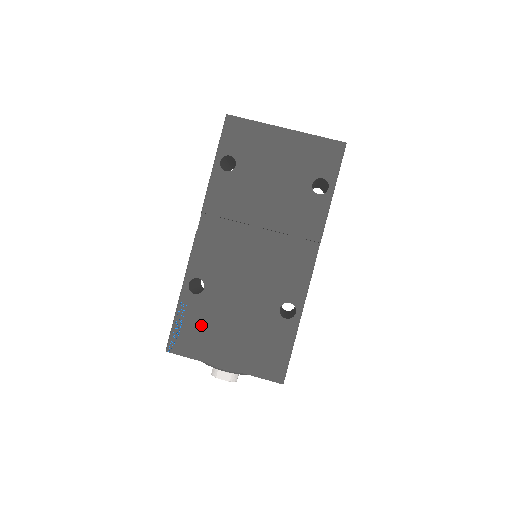
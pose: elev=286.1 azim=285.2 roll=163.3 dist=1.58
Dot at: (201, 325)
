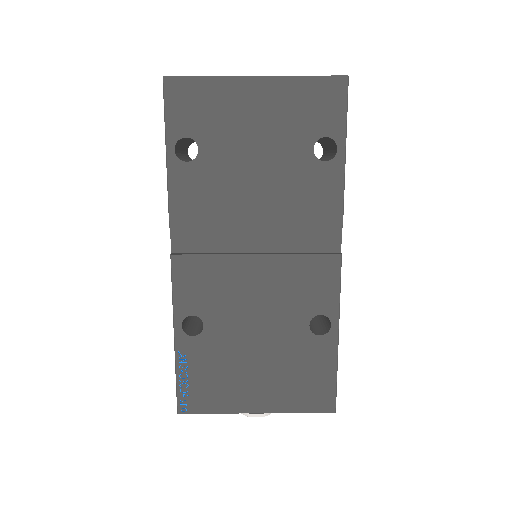
Dot at: (213, 371)
